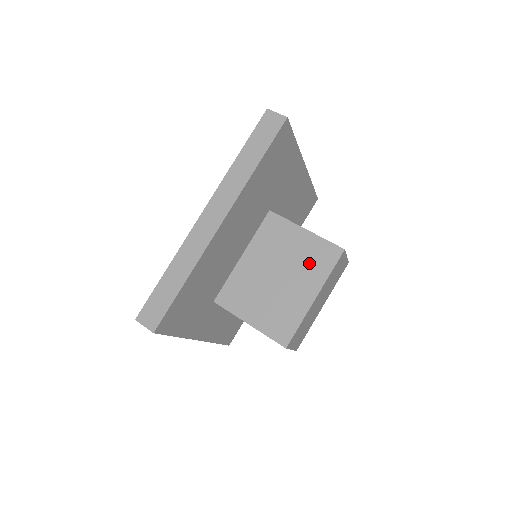
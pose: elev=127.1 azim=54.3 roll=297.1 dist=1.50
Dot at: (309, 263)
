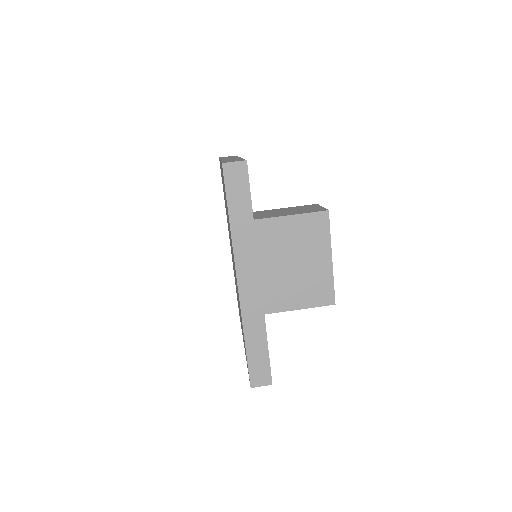
Dot at: (310, 238)
